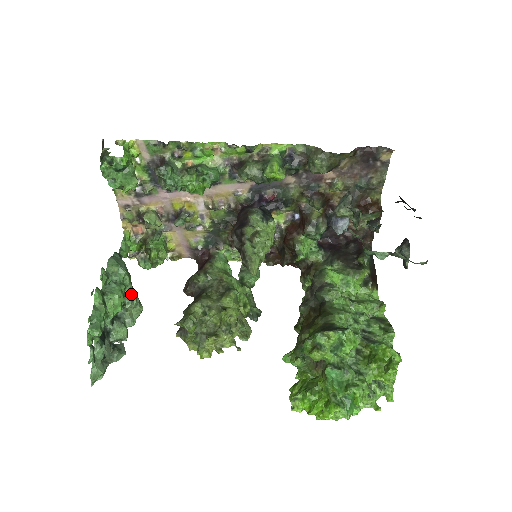
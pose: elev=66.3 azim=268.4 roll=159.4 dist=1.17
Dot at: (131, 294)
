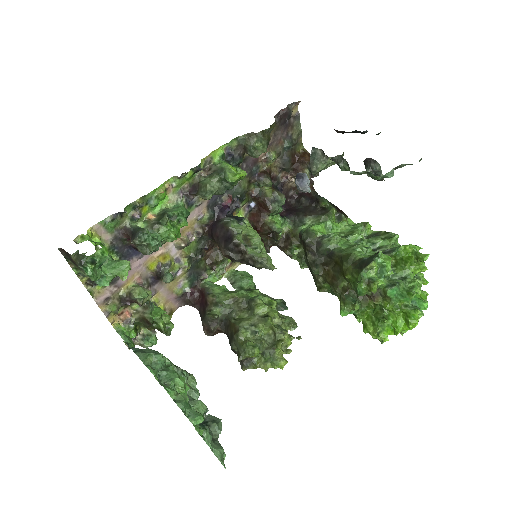
Dot at: (178, 370)
